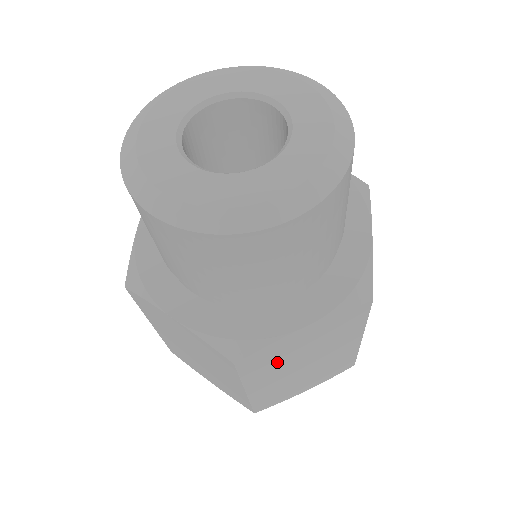
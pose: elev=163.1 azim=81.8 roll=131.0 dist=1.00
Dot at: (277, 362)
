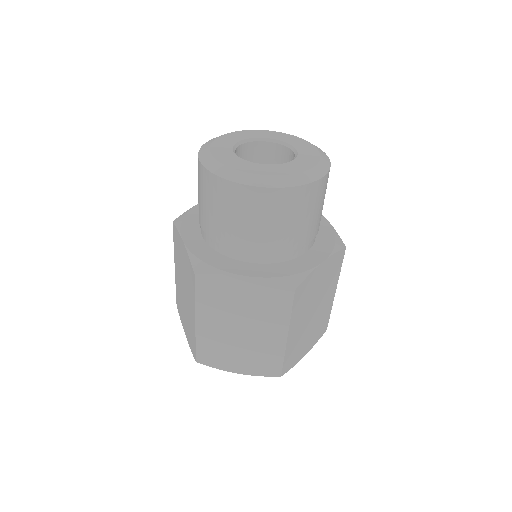
Dot at: (222, 302)
